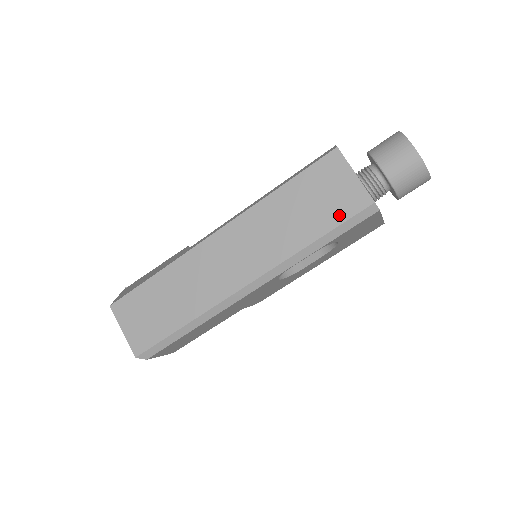
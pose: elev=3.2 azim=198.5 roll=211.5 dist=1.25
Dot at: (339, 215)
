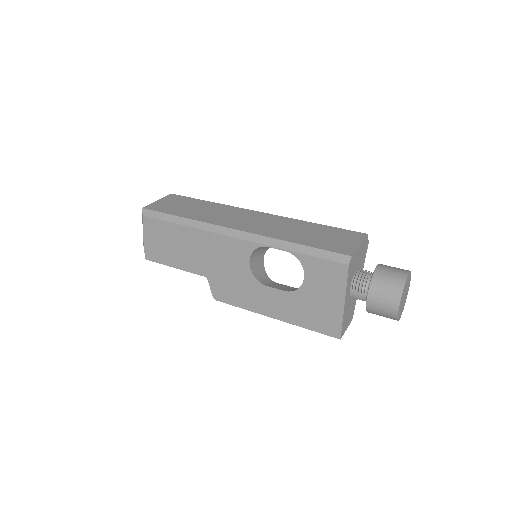
Dot at: (326, 246)
